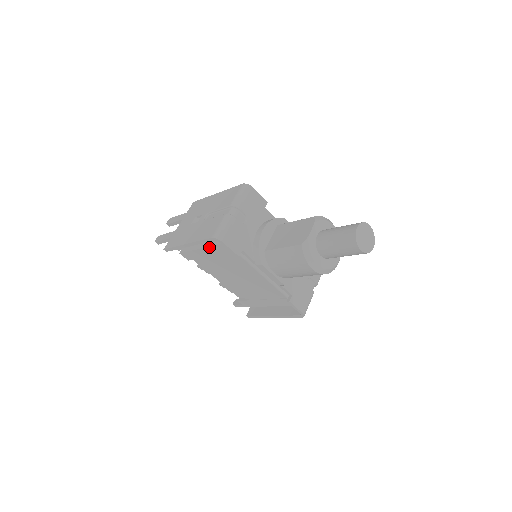
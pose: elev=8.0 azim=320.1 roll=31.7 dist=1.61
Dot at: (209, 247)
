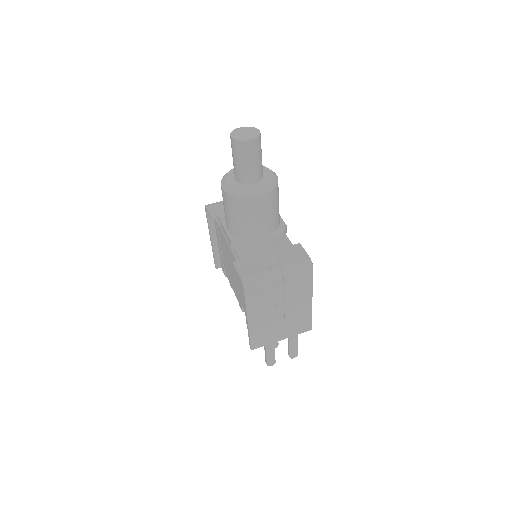
Dot at: (216, 234)
